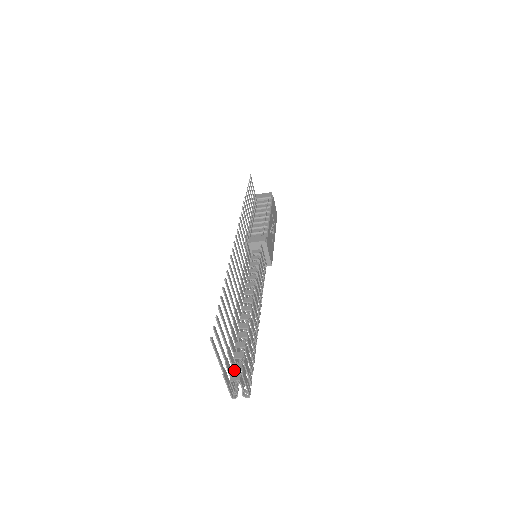
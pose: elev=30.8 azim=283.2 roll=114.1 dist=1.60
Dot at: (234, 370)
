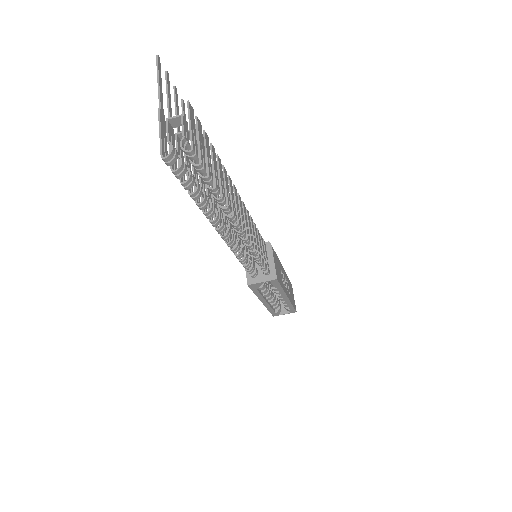
Dot at: (179, 144)
